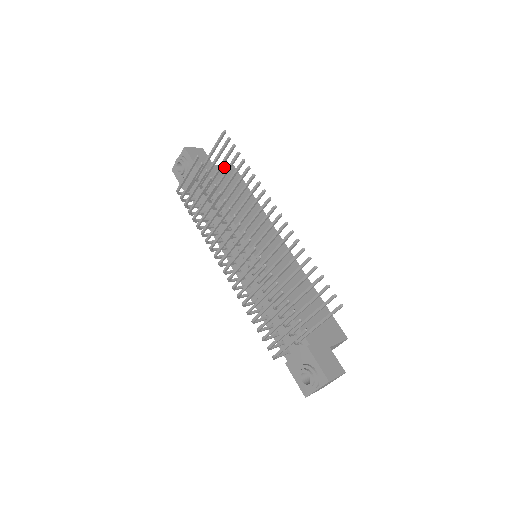
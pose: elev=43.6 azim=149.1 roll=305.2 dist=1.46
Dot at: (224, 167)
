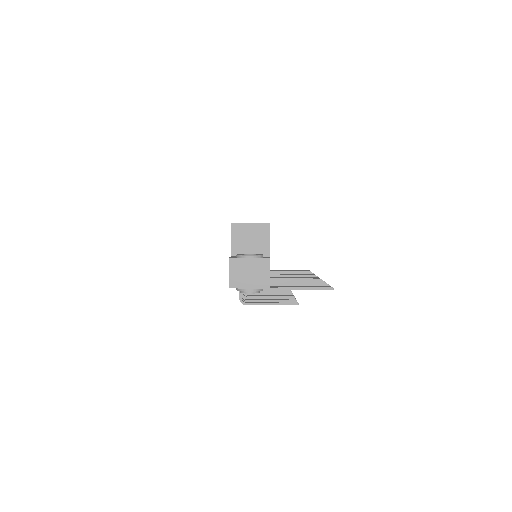
Dot at: occluded
